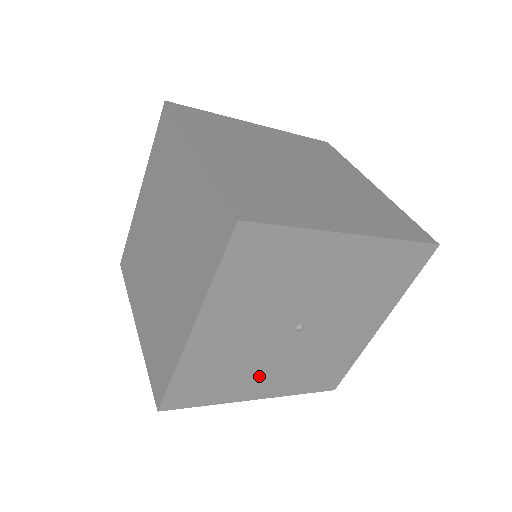
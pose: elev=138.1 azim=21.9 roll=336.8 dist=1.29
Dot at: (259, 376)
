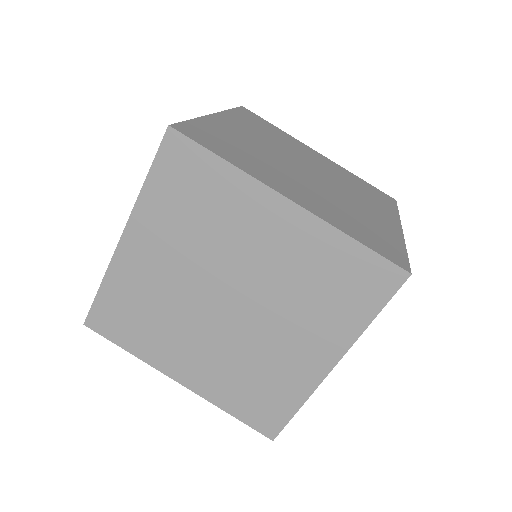
Dot at: occluded
